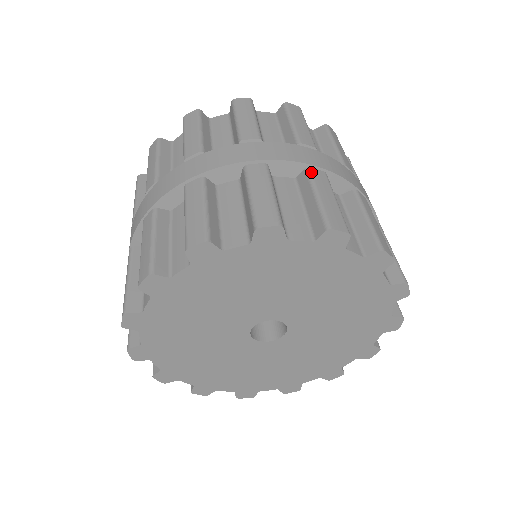
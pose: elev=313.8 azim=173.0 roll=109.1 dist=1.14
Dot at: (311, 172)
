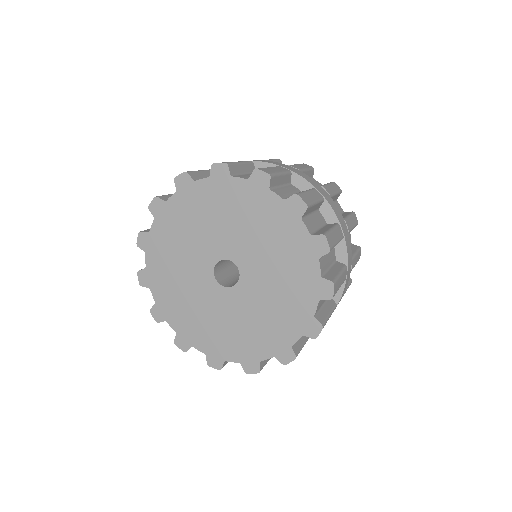
Dot at: (339, 226)
